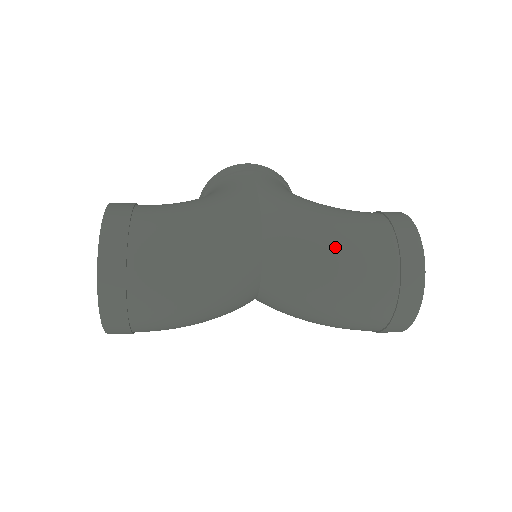
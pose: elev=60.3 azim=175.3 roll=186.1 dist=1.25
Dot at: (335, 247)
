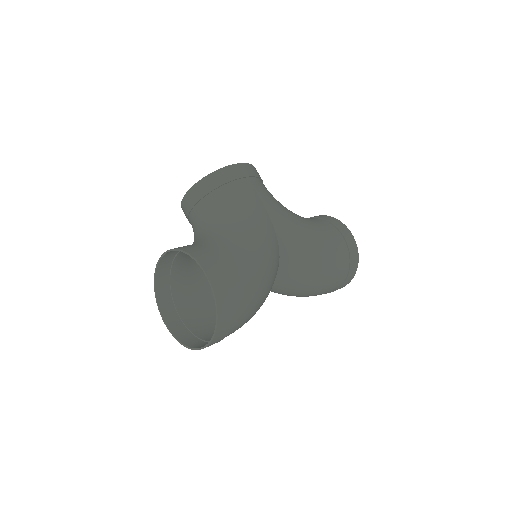
Dot at: (323, 267)
